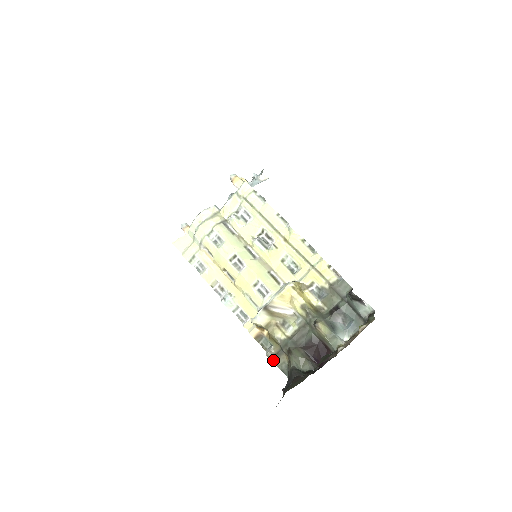
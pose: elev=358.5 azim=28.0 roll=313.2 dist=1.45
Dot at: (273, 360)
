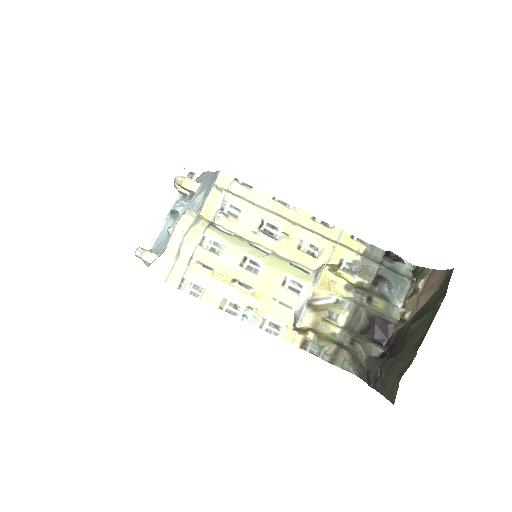
Dot at: (333, 362)
